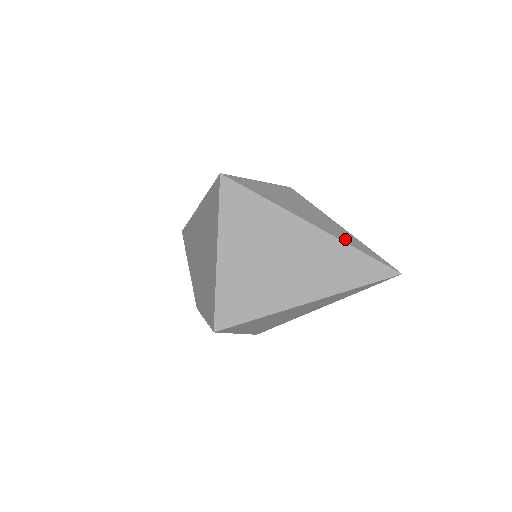
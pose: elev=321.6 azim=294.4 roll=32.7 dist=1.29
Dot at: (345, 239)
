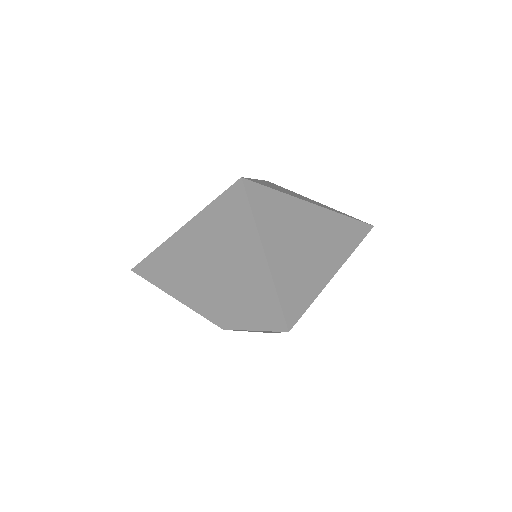
Dot at: (334, 210)
